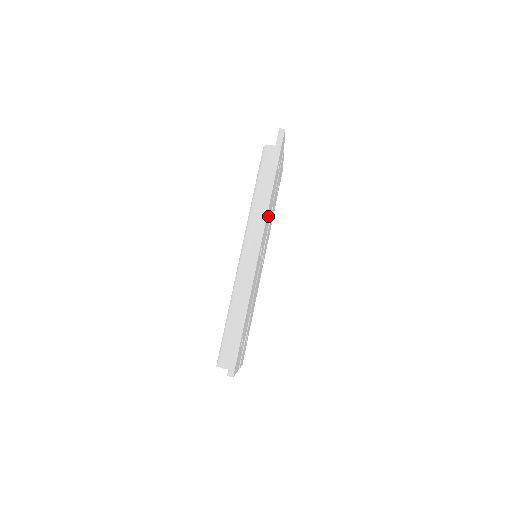
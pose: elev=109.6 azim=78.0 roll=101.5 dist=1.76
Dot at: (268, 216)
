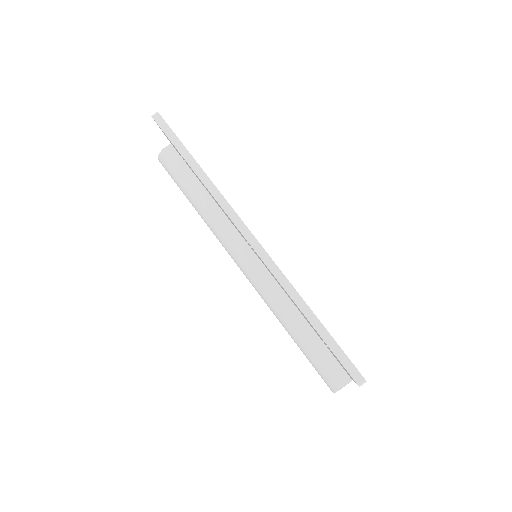
Dot at: occluded
